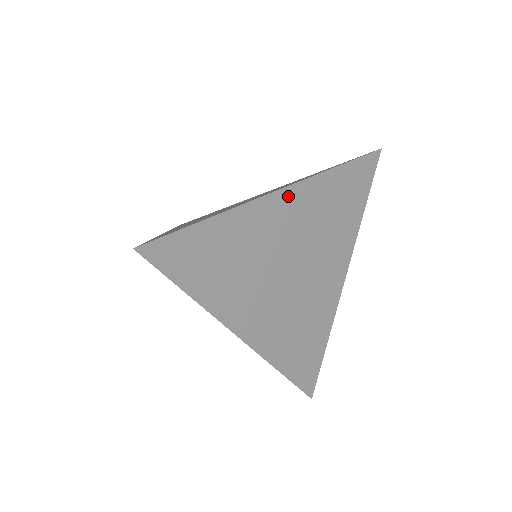
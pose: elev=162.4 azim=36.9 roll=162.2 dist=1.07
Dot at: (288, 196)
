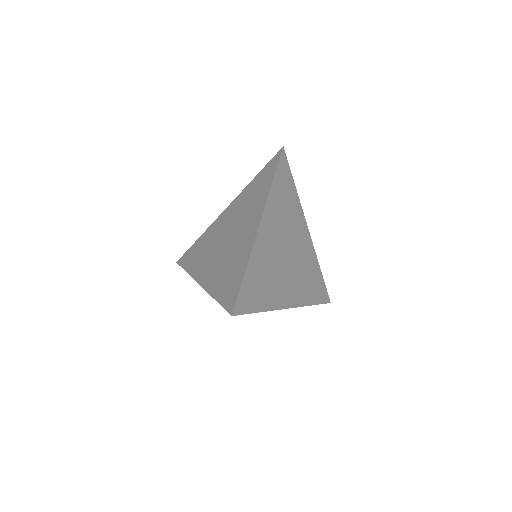
Dot at: (265, 221)
